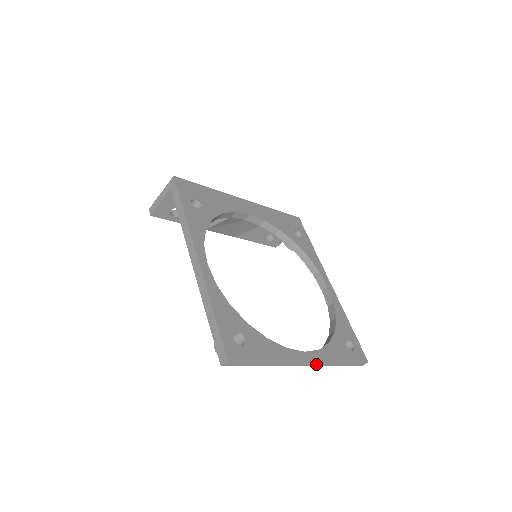
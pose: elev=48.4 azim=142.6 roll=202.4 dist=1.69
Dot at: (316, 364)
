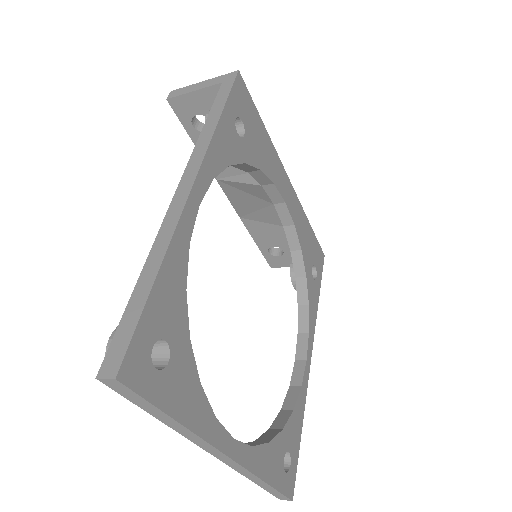
Dot at: (233, 465)
